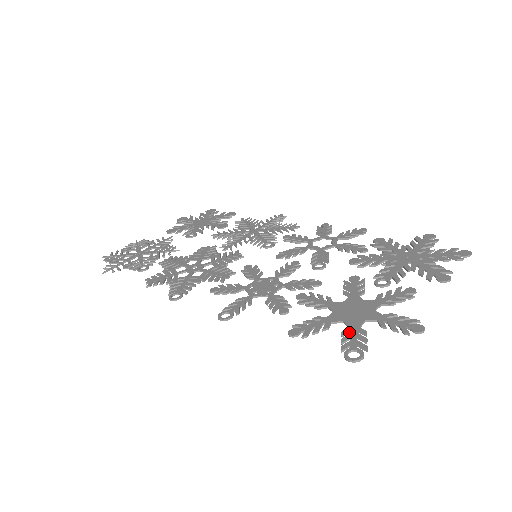
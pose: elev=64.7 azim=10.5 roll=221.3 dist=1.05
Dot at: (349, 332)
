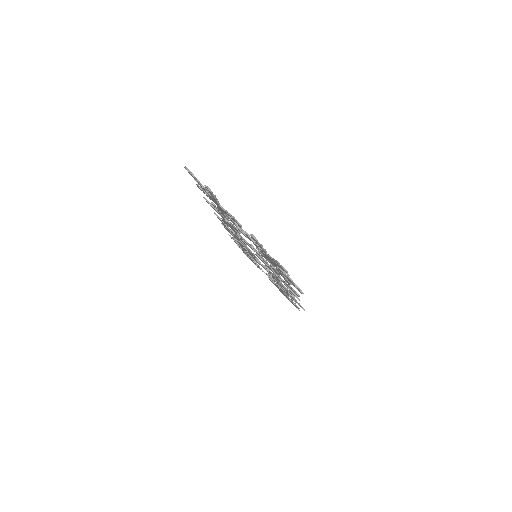
Dot at: (203, 188)
